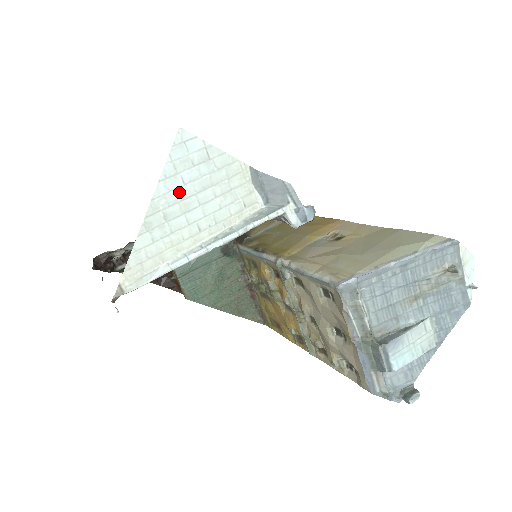
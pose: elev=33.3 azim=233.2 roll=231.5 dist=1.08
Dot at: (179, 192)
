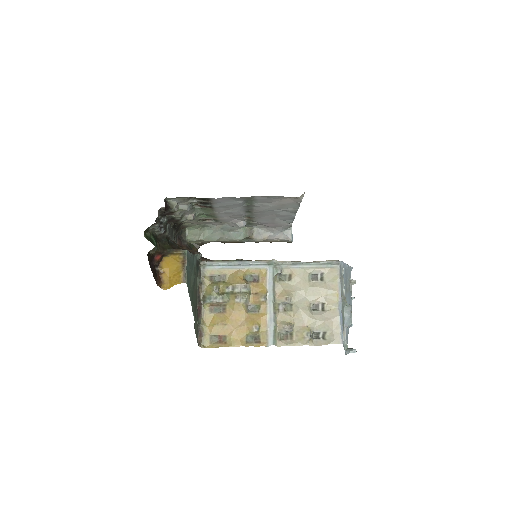
Dot at: occluded
